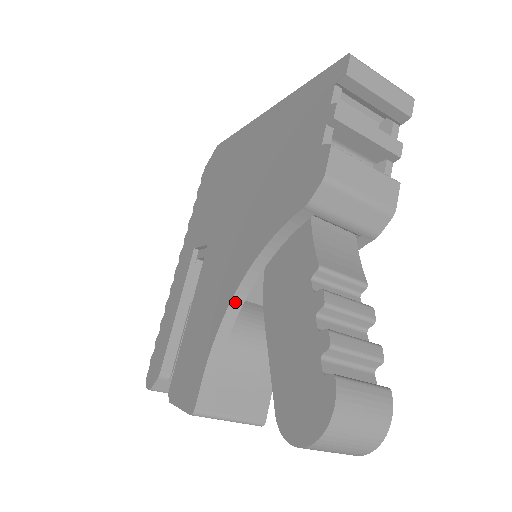
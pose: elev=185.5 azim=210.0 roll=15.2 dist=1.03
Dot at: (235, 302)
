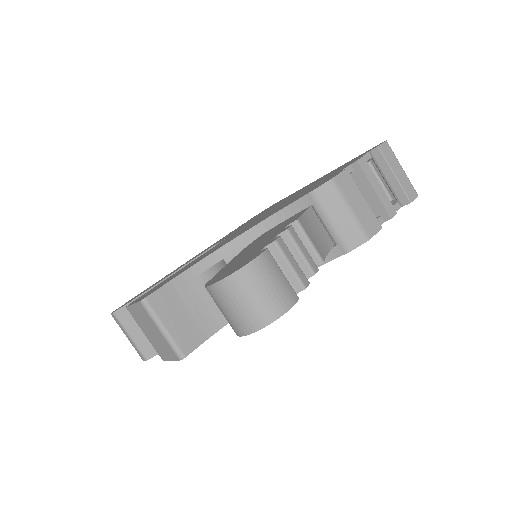
Dot at: (224, 249)
